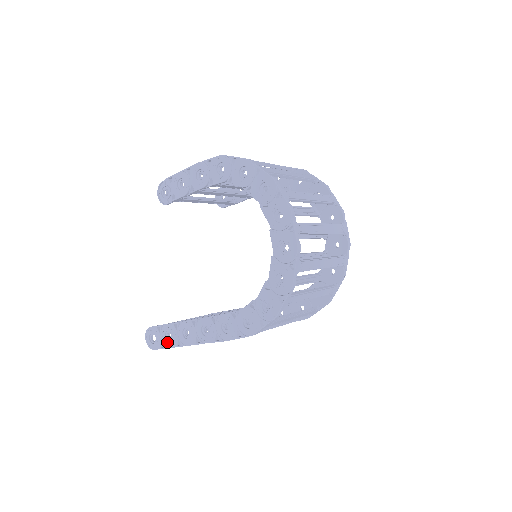
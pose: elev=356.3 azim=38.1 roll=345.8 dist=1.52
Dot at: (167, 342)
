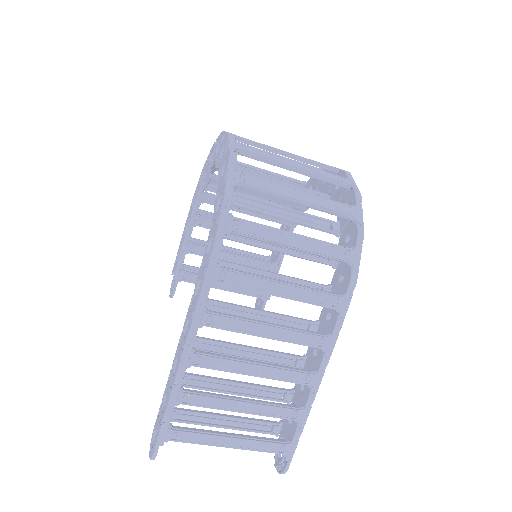
Dot at: (162, 415)
